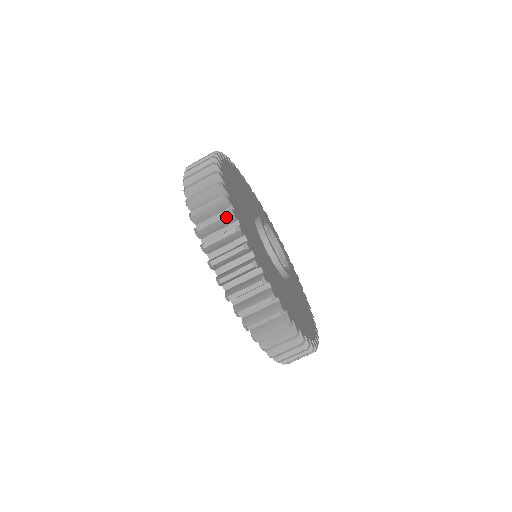
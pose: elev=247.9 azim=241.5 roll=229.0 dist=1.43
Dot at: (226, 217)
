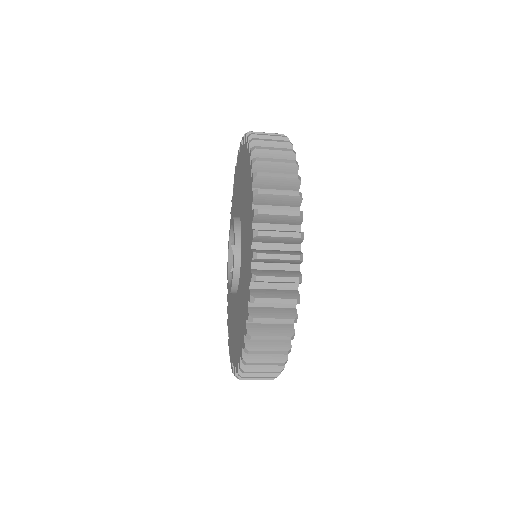
Dot at: (295, 260)
